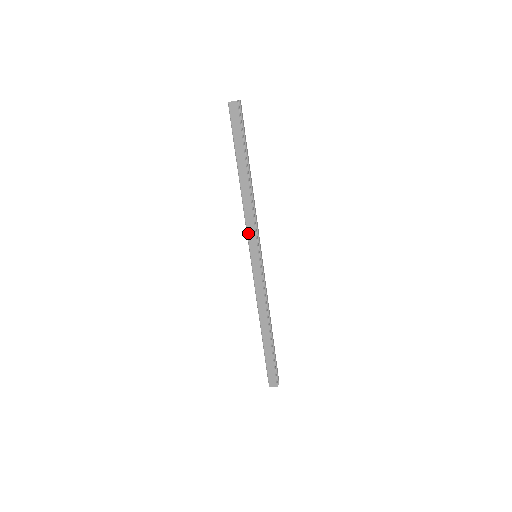
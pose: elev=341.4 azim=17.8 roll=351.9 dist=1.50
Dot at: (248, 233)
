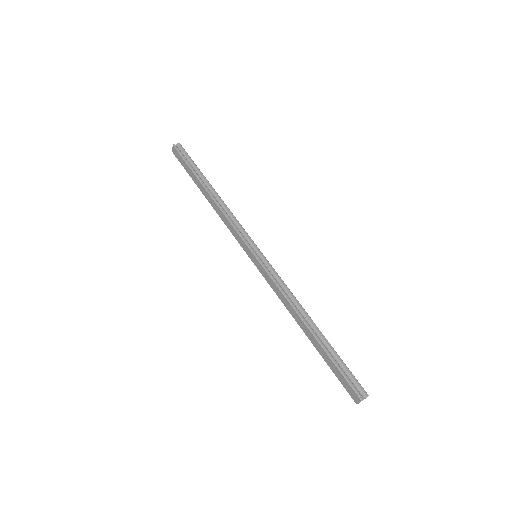
Dot at: (236, 239)
